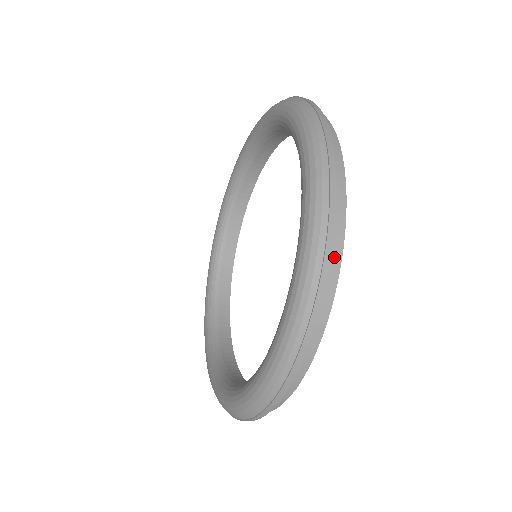
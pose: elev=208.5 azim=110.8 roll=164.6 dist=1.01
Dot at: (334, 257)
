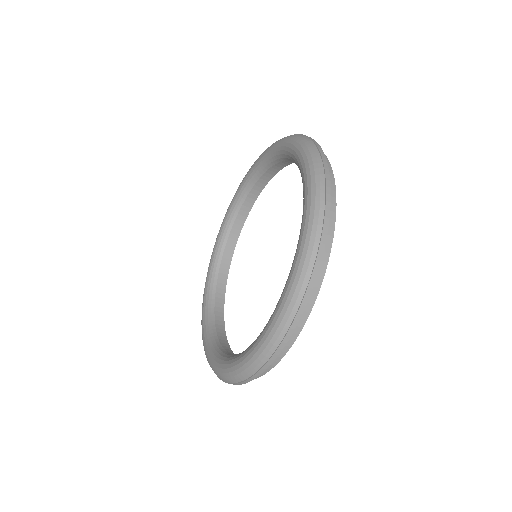
Dot at: (331, 210)
